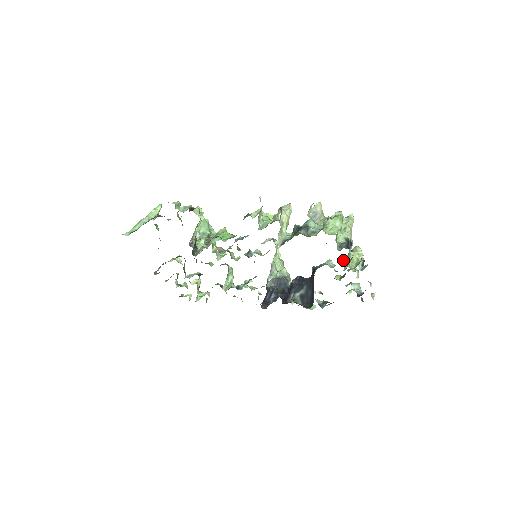
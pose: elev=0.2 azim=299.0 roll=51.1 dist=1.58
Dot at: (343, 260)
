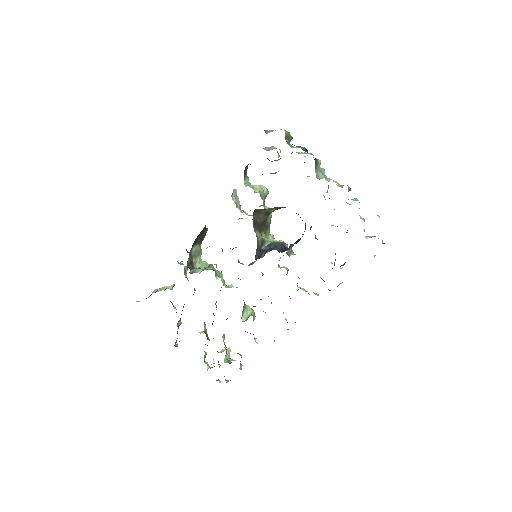
Dot at: occluded
